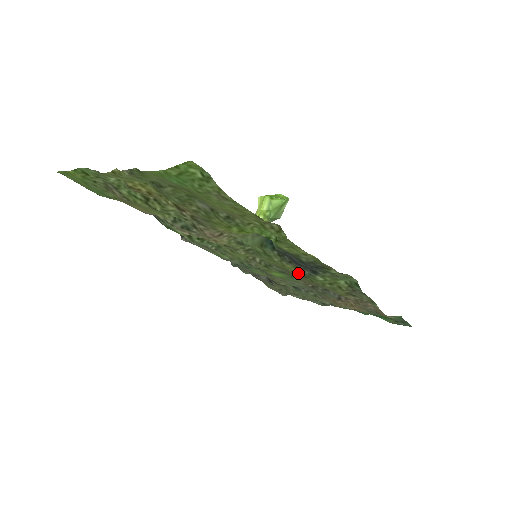
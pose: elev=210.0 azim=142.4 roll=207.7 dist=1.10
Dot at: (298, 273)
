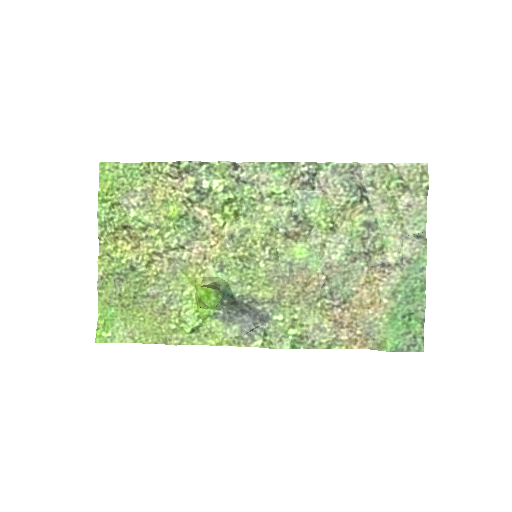
Dot at: (274, 296)
